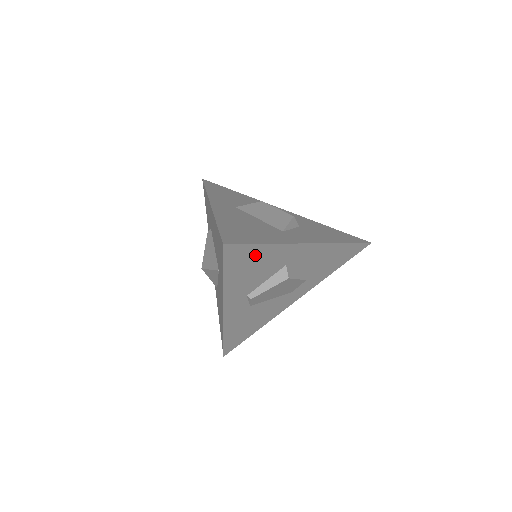
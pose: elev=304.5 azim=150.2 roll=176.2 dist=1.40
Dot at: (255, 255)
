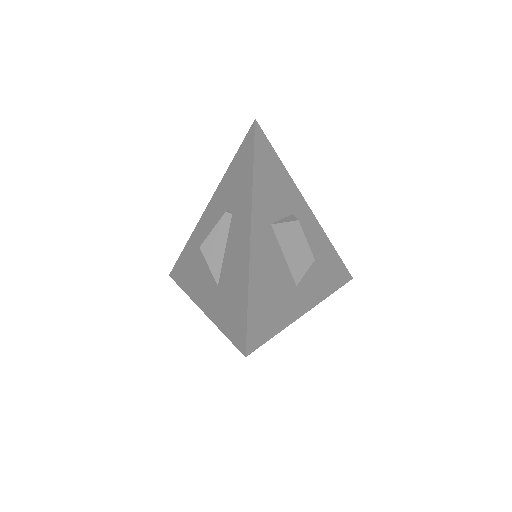
Dot at: occluded
